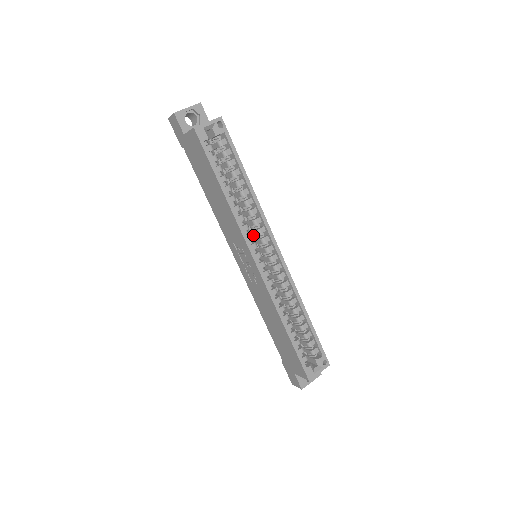
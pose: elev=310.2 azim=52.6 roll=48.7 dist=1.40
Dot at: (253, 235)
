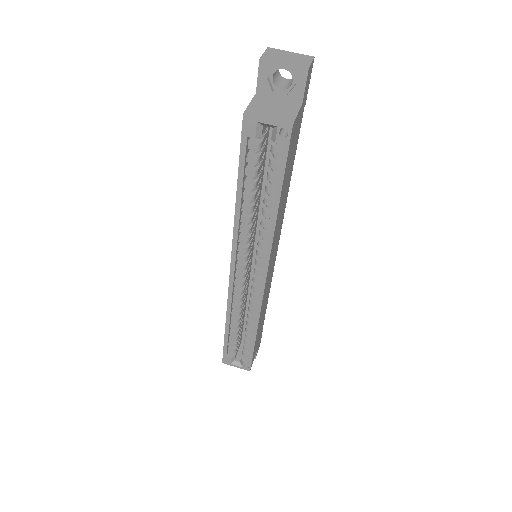
Dot at: occluded
